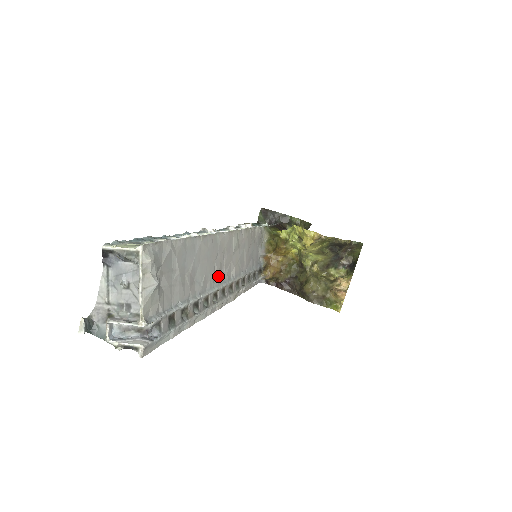
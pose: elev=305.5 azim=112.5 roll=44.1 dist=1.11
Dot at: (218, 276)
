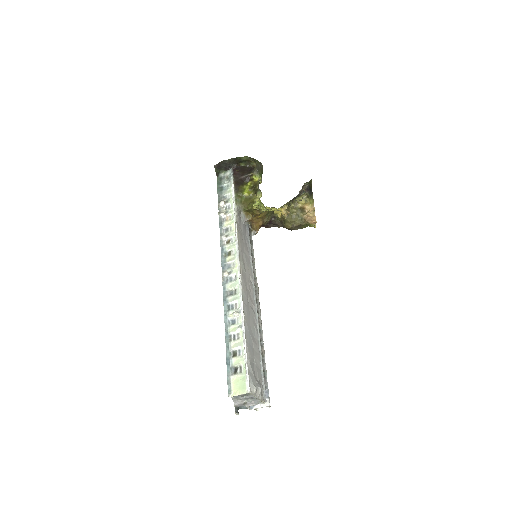
Dot at: (253, 305)
